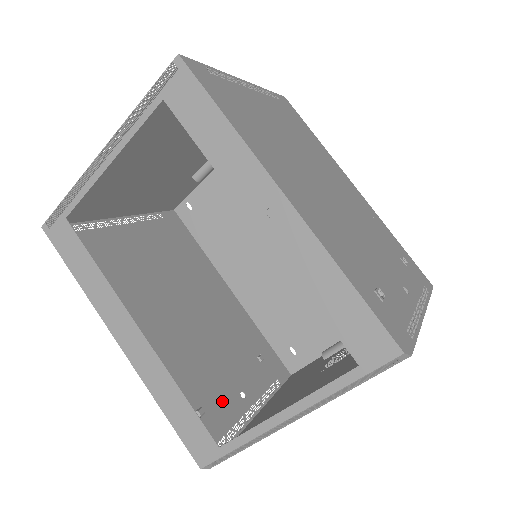
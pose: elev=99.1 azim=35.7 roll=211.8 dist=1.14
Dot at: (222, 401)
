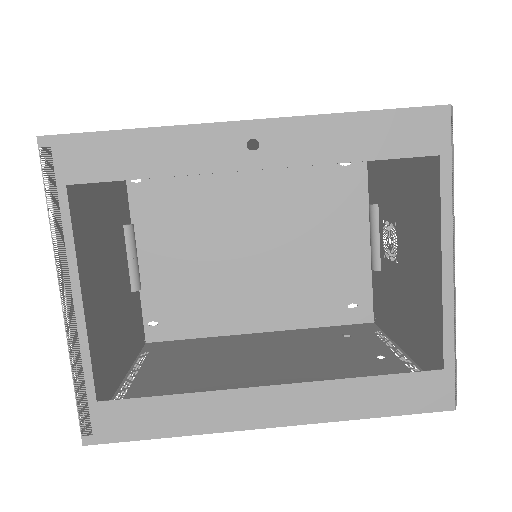
Dot at: (381, 373)
